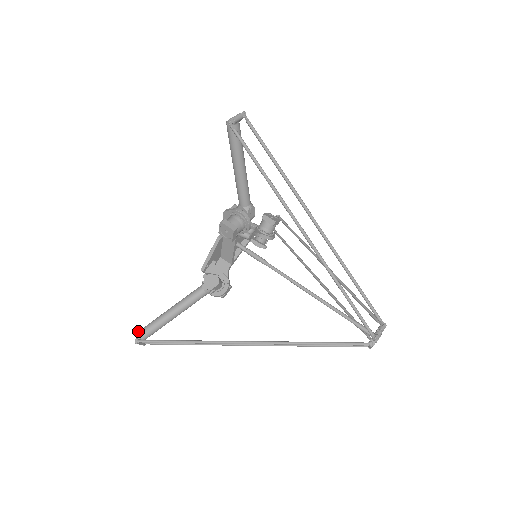
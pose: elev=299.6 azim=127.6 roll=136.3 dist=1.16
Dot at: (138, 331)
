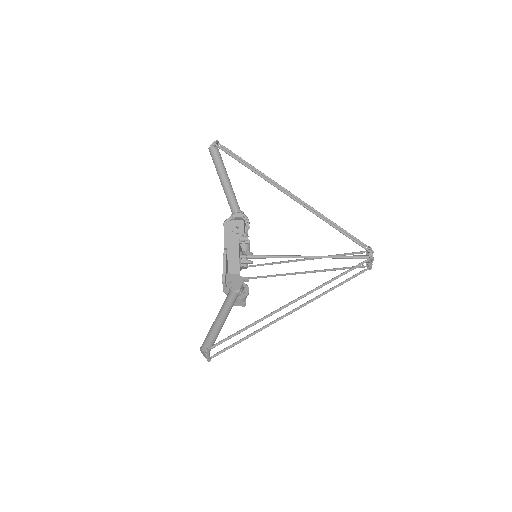
Dot at: (200, 347)
